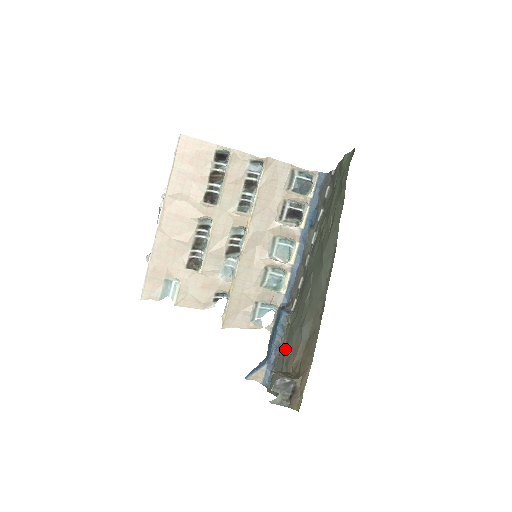
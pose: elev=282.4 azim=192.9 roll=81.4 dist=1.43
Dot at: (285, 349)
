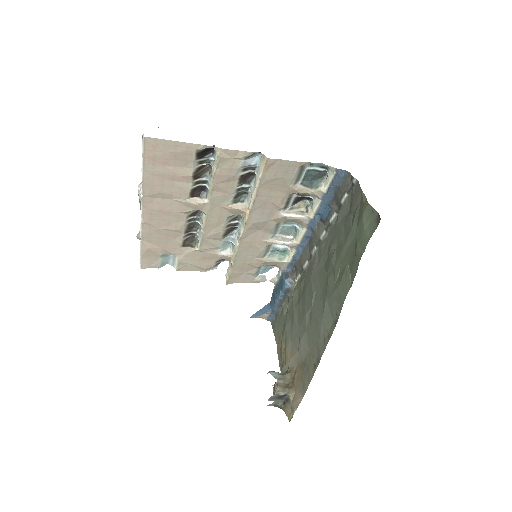
Dot at: (286, 322)
